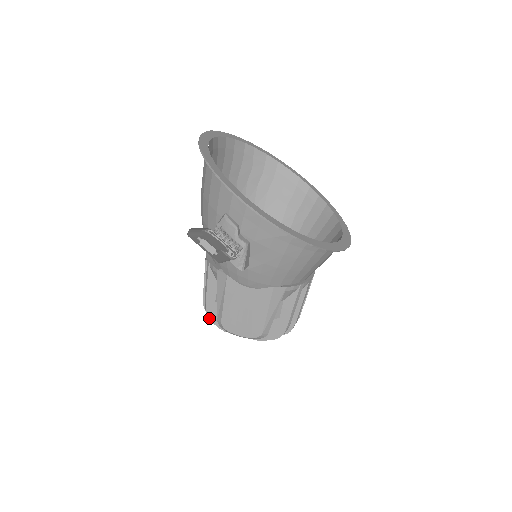
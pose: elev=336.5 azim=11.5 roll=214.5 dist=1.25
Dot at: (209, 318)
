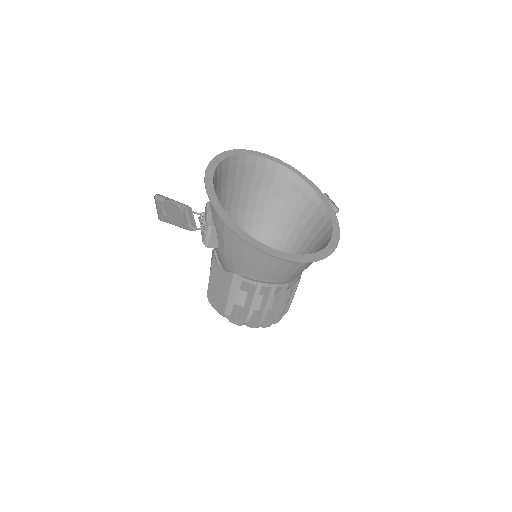
Dot at: occluded
